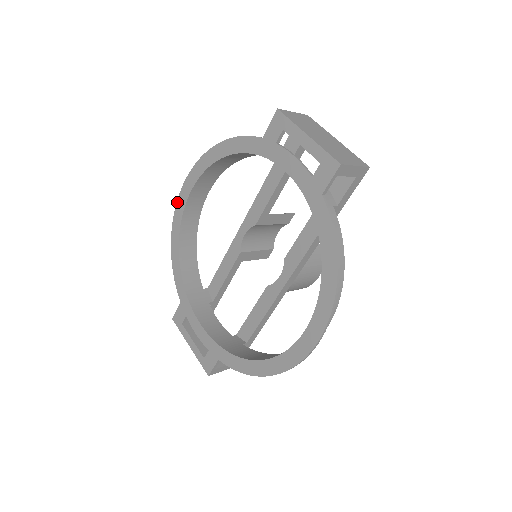
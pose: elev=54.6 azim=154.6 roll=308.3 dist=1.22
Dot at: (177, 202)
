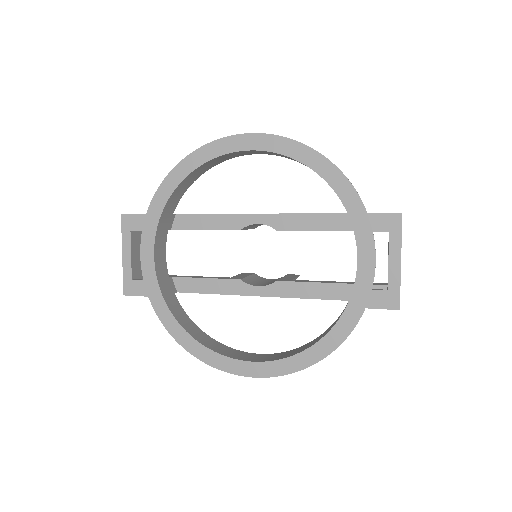
Dot at: (229, 137)
